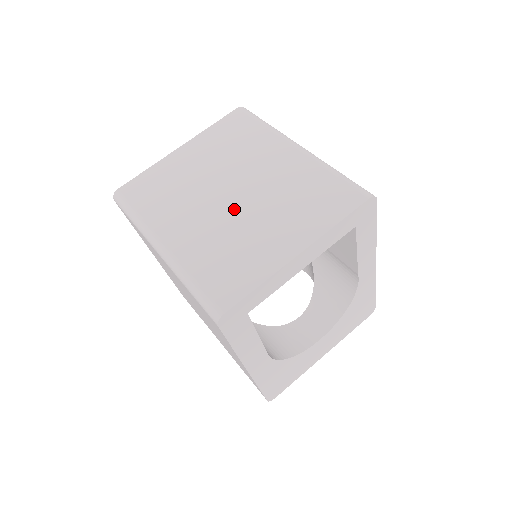
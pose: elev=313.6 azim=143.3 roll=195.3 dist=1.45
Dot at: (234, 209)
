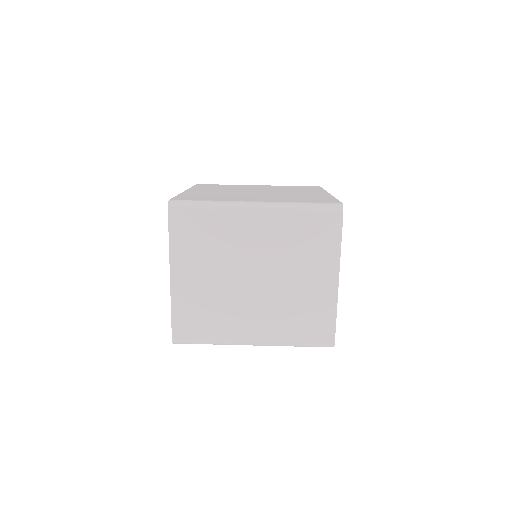
Dot at: (269, 287)
